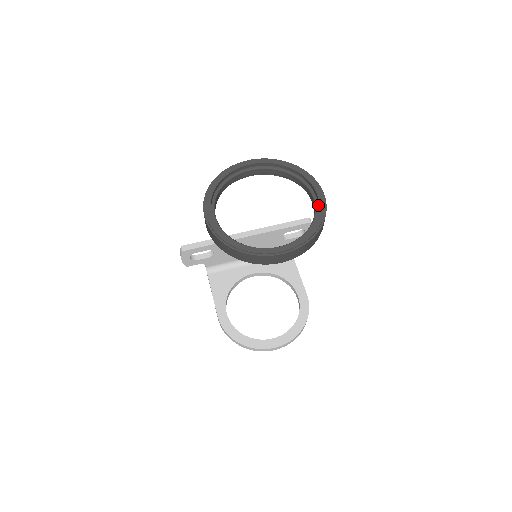
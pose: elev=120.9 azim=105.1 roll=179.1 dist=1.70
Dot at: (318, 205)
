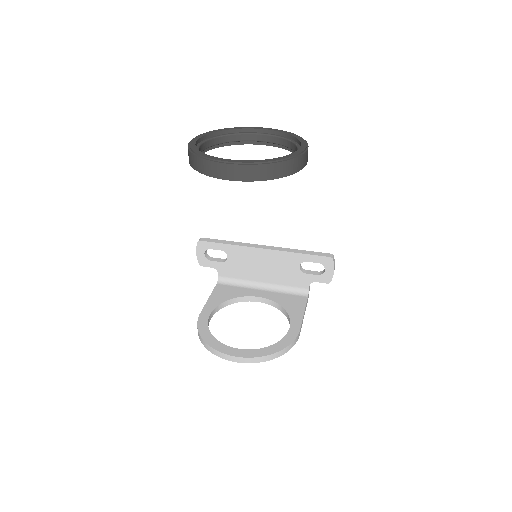
Dot at: occluded
